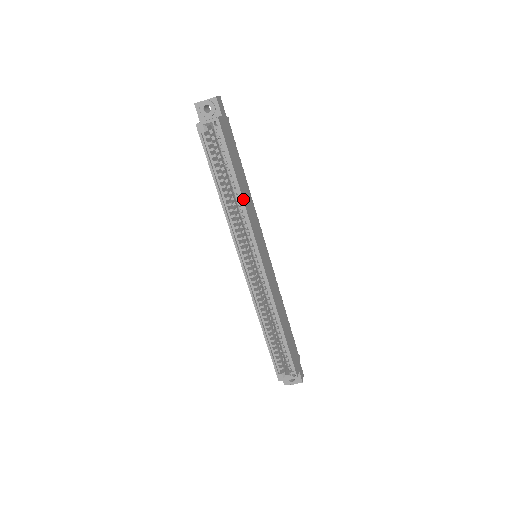
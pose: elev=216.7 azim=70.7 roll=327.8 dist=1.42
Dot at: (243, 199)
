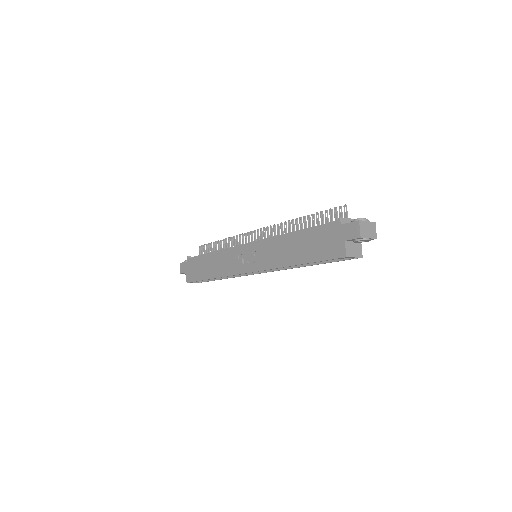
Dot at: (303, 266)
